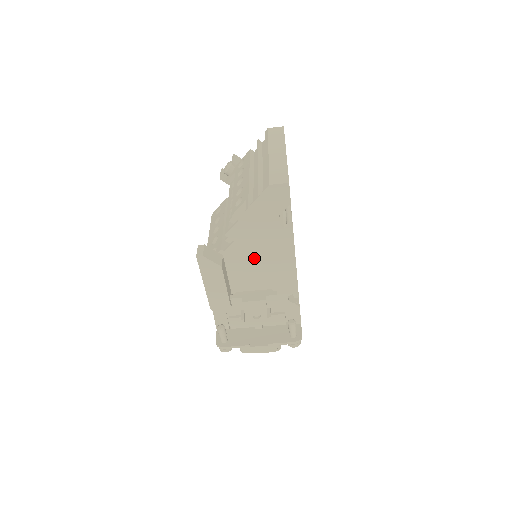
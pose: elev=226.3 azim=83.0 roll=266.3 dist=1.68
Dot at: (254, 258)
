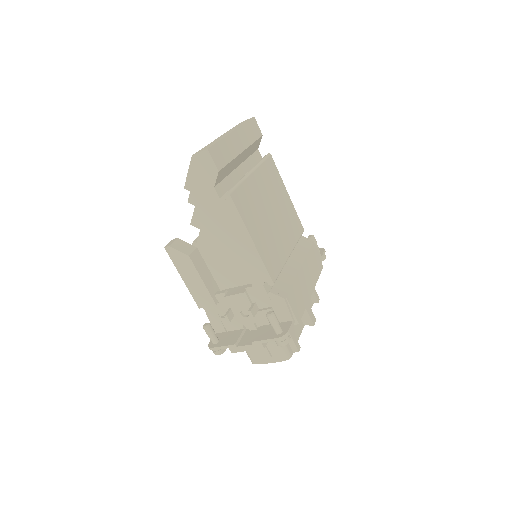
Dot at: (225, 247)
